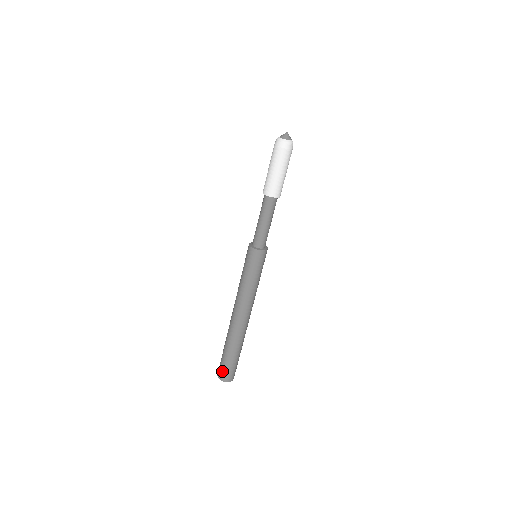
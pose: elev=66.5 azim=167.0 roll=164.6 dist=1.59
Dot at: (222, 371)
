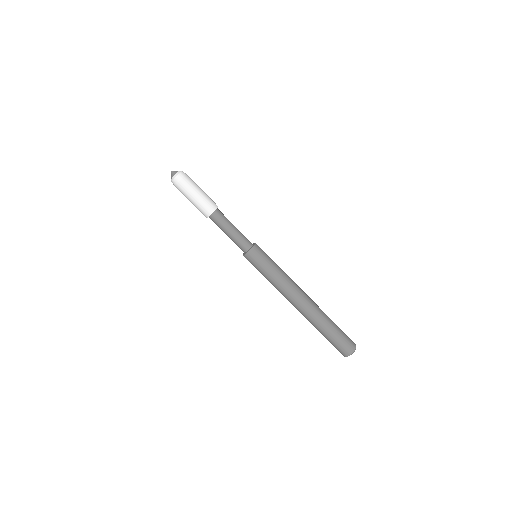
Dot at: occluded
